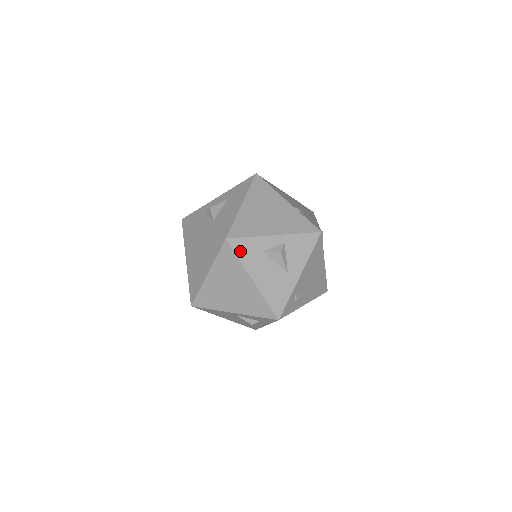
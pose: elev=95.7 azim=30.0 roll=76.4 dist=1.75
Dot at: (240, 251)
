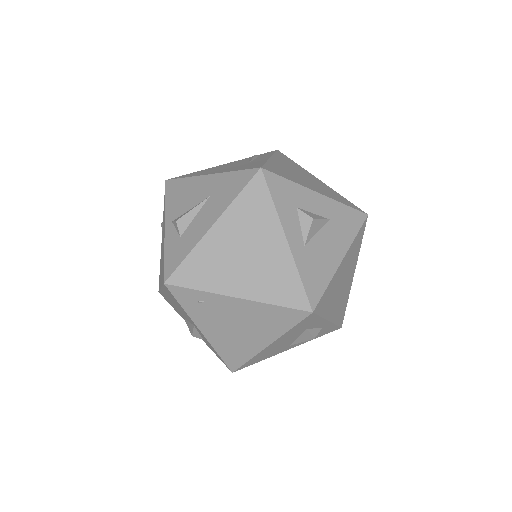
Dot at: (301, 324)
